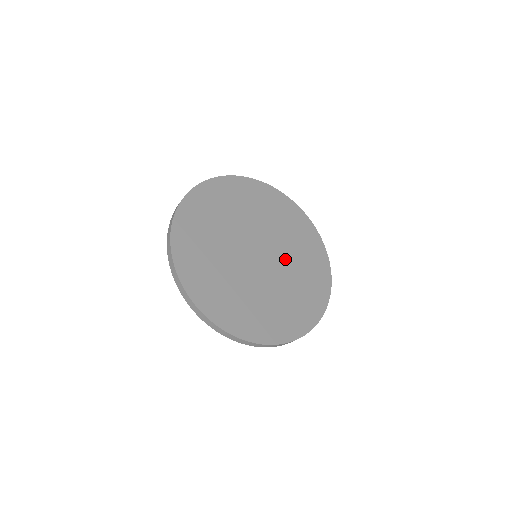
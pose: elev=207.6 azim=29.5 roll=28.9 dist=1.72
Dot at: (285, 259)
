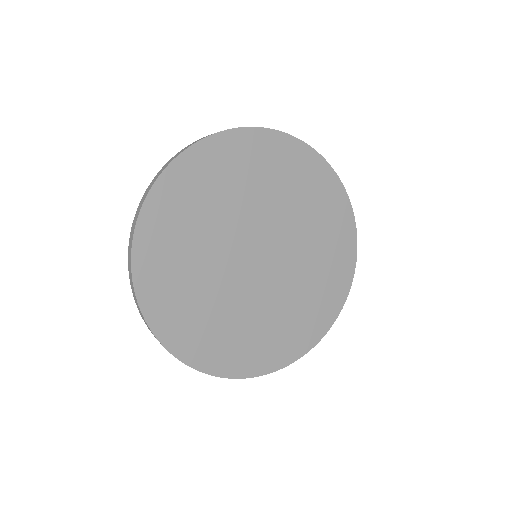
Dot at: (284, 286)
